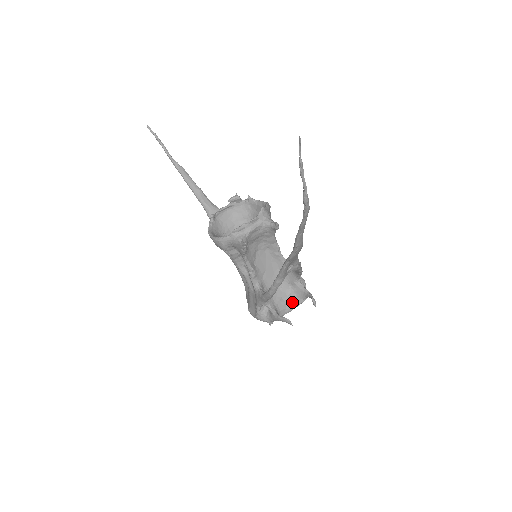
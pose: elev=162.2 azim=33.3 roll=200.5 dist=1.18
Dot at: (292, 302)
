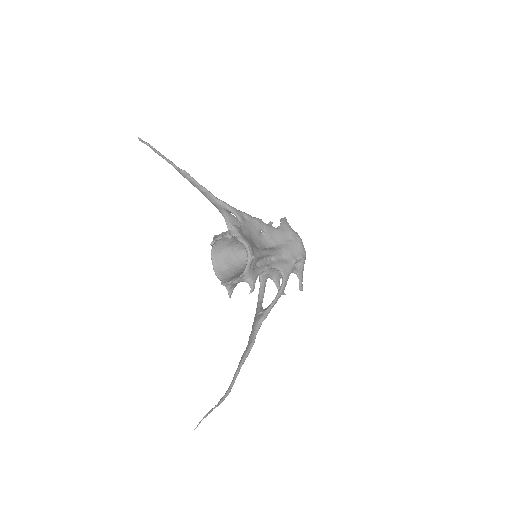
Dot at: occluded
